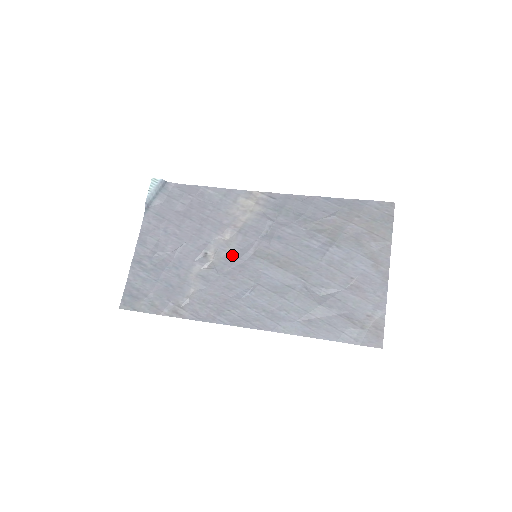
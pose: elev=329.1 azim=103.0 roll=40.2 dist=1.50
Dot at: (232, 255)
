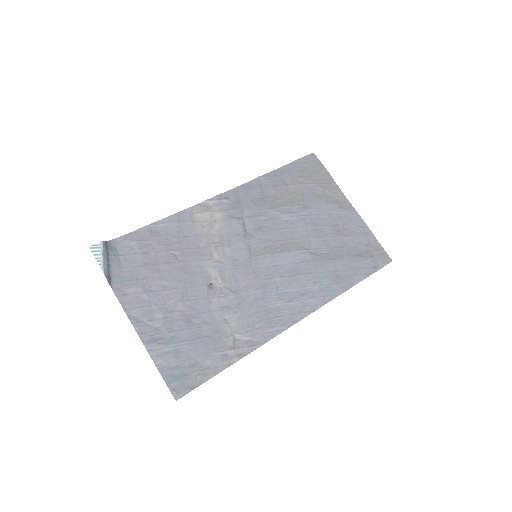
Dot at: (235, 269)
